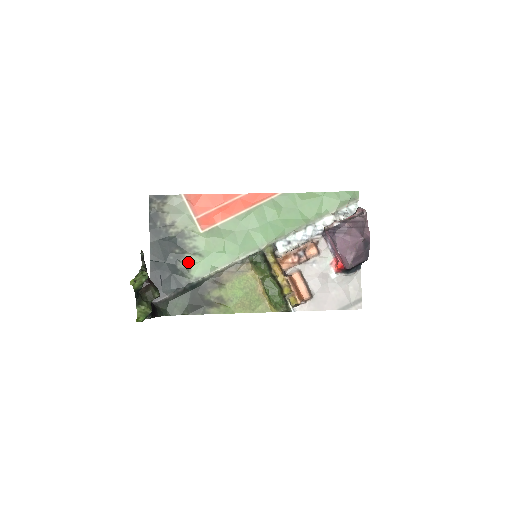
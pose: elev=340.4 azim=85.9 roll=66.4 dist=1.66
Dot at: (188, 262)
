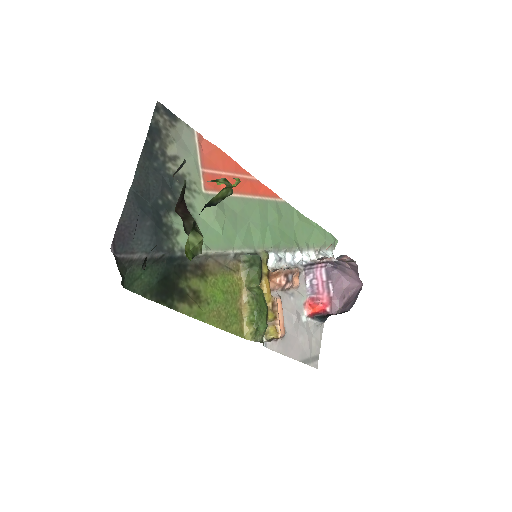
Dot at: (177, 221)
